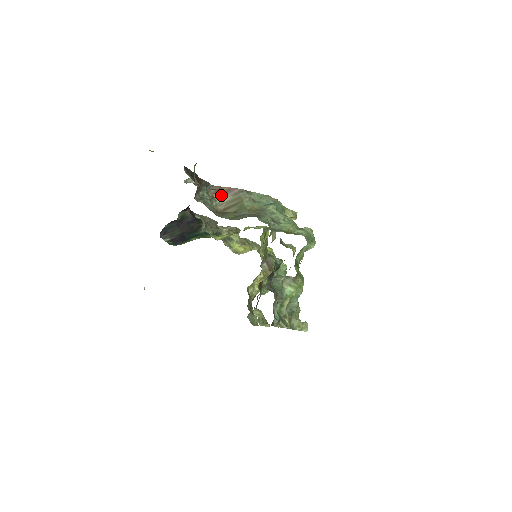
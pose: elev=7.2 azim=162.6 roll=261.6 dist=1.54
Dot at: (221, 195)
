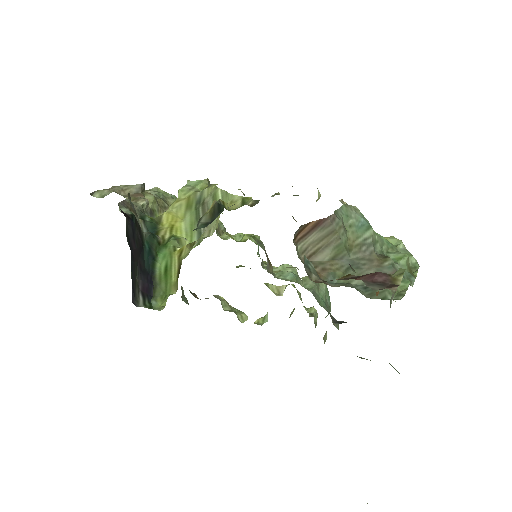
Dot at: (305, 235)
